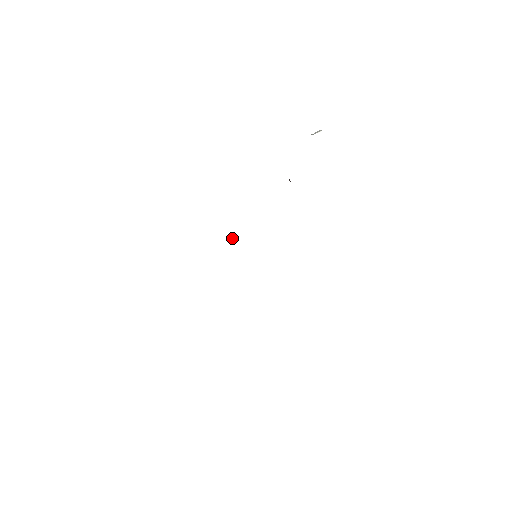
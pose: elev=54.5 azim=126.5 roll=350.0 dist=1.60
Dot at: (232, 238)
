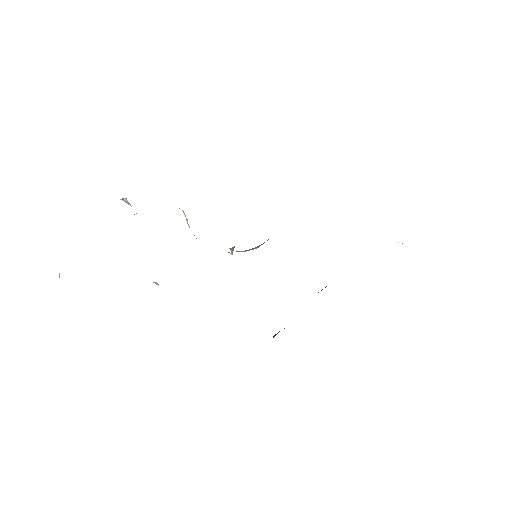
Dot at: occluded
